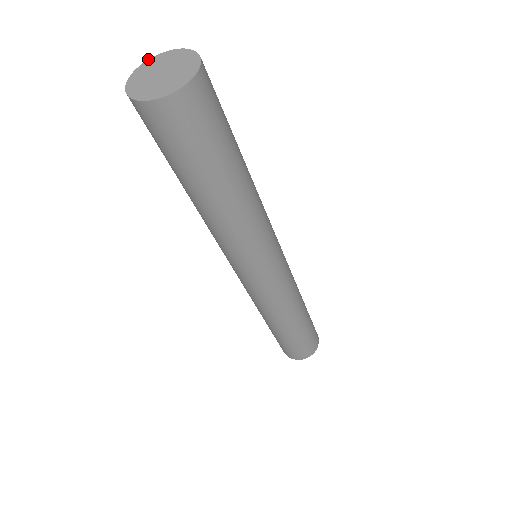
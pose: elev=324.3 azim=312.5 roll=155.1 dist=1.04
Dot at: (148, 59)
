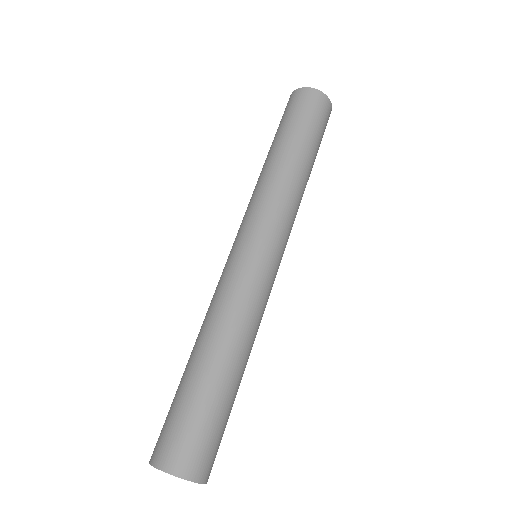
Dot at: occluded
